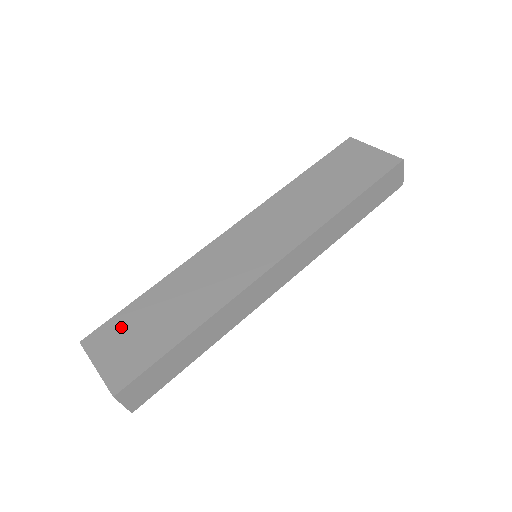
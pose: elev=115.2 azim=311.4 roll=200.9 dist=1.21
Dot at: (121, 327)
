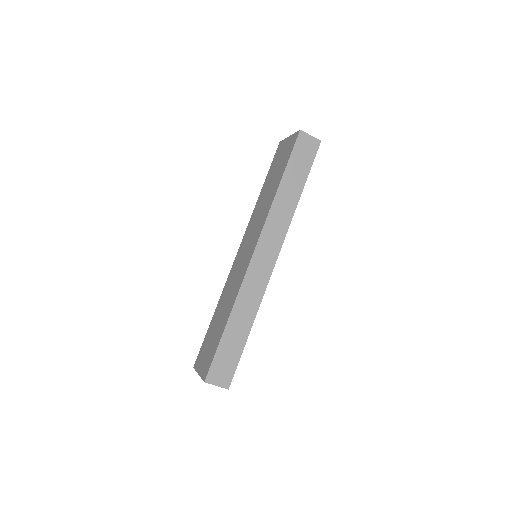
Dot at: (205, 346)
